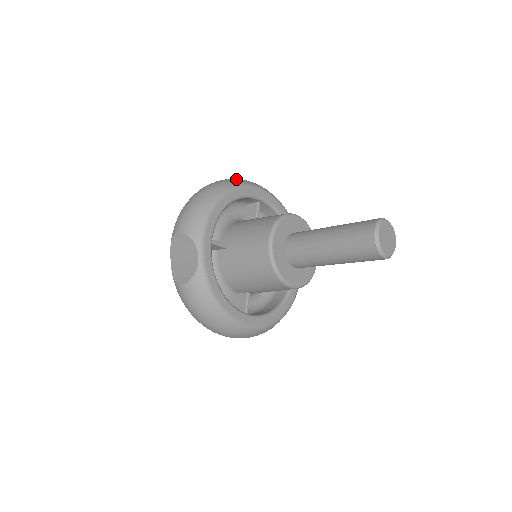
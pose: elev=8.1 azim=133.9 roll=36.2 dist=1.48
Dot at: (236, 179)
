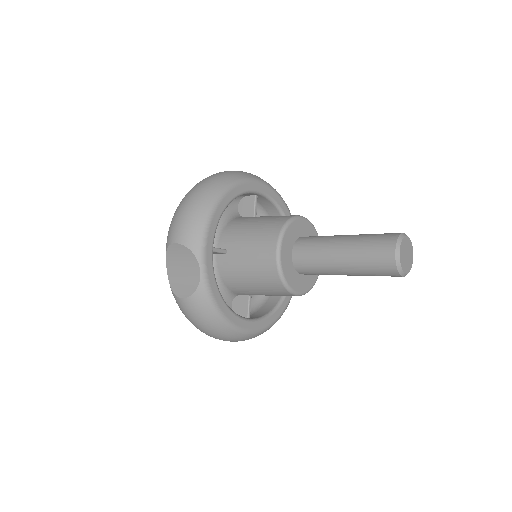
Dot at: (232, 173)
